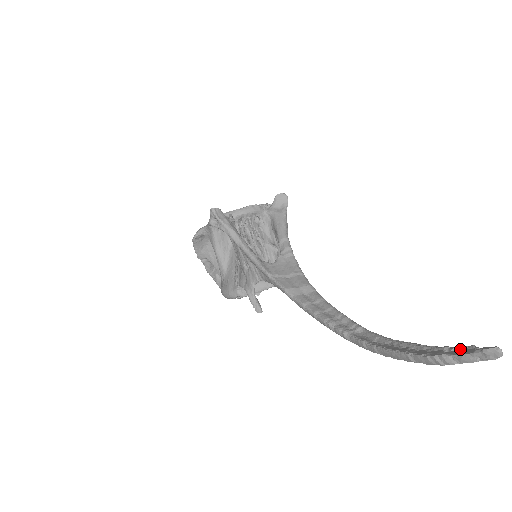
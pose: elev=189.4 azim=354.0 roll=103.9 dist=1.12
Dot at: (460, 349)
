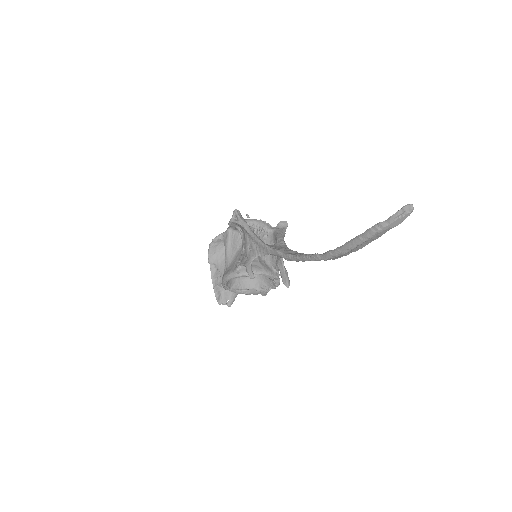
Dot at: occluded
